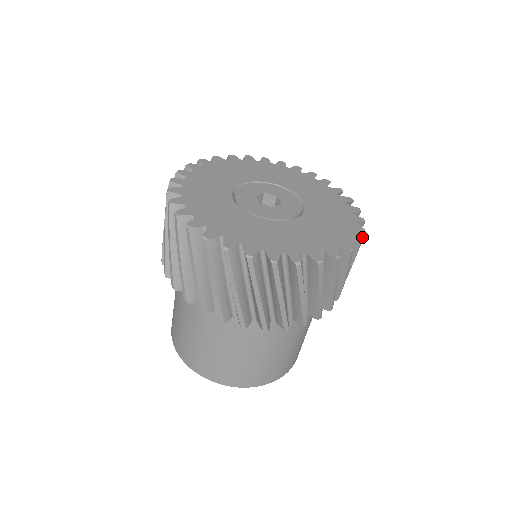
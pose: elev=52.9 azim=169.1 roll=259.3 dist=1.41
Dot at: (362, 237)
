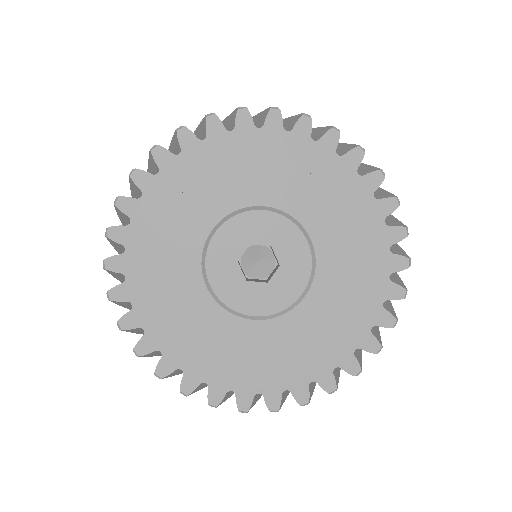
Dot at: occluded
